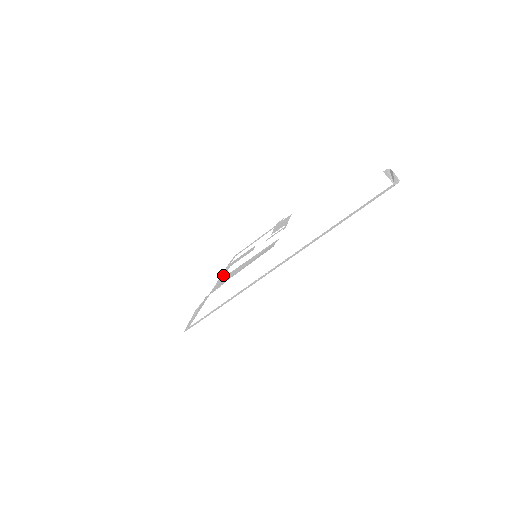
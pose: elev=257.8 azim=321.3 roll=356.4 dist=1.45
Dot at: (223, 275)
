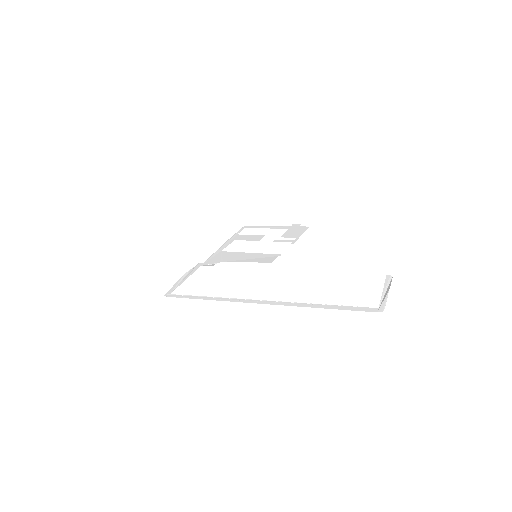
Dot at: (224, 247)
